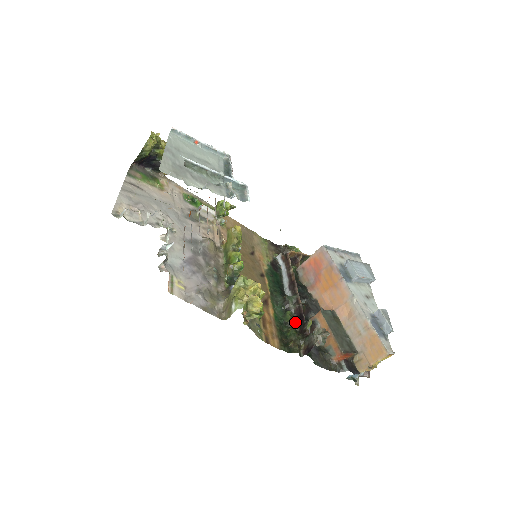
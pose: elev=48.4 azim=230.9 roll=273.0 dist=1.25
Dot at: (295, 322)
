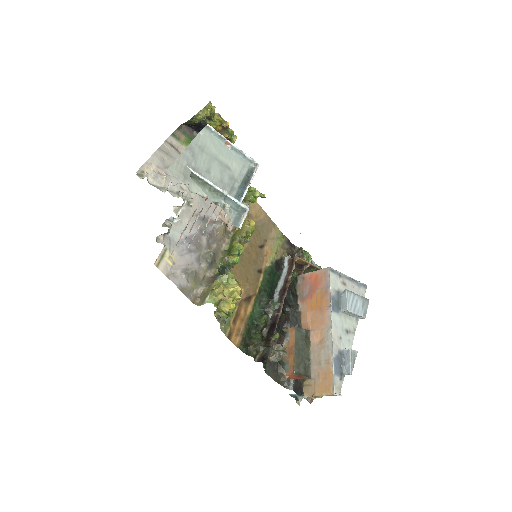
Dot at: (267, 327)
